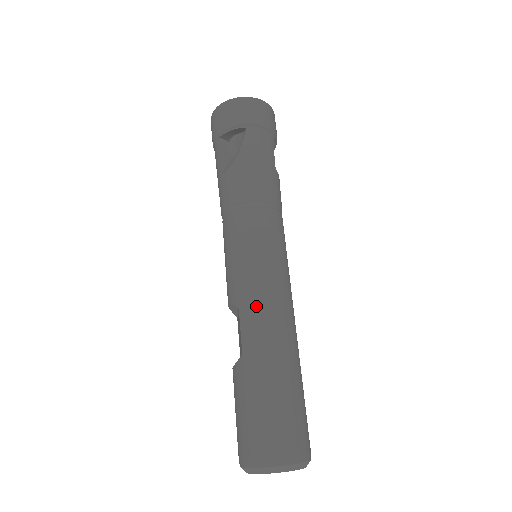
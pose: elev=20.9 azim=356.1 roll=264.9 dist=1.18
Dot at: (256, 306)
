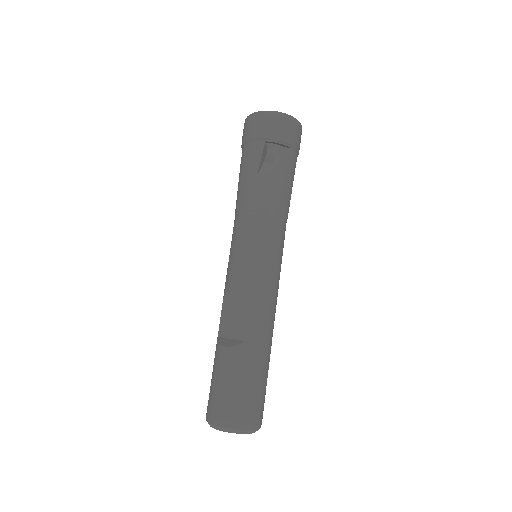
Dot at: (266, 306)
